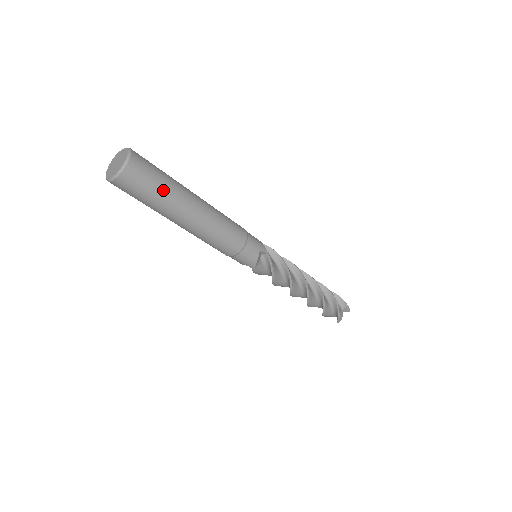
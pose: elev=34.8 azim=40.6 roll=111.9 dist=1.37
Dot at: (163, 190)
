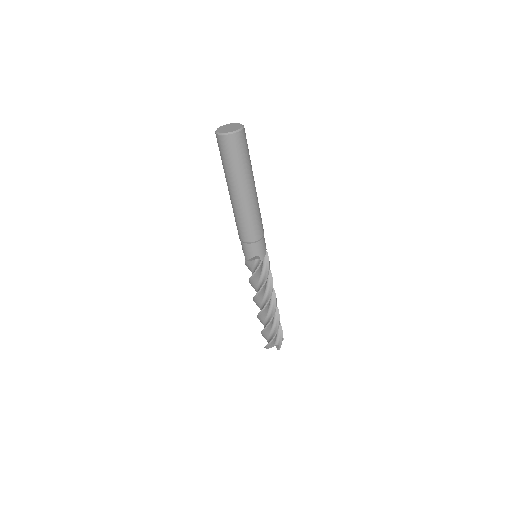
Dot at: occluded
